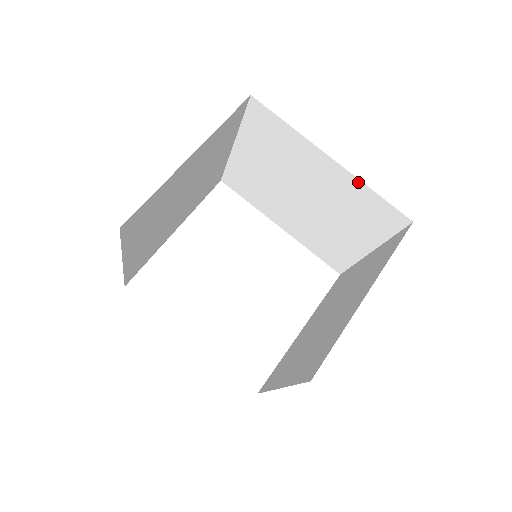
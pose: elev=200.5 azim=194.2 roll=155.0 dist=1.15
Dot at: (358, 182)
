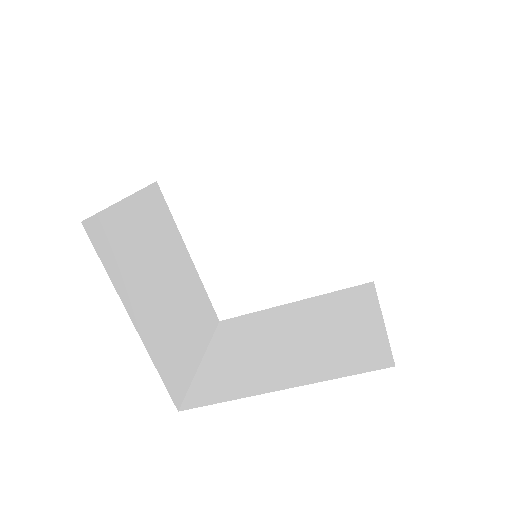
Dot at: occluded
